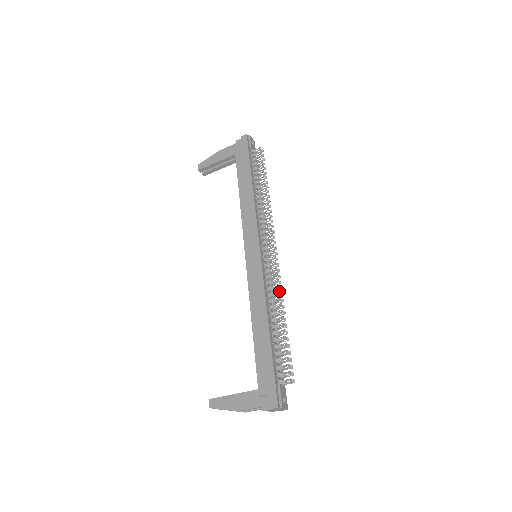
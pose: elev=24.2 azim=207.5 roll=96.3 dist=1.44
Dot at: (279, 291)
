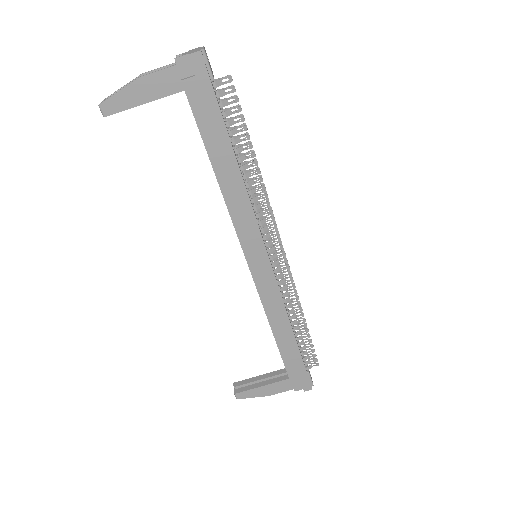
Dot at: (297, 296)
